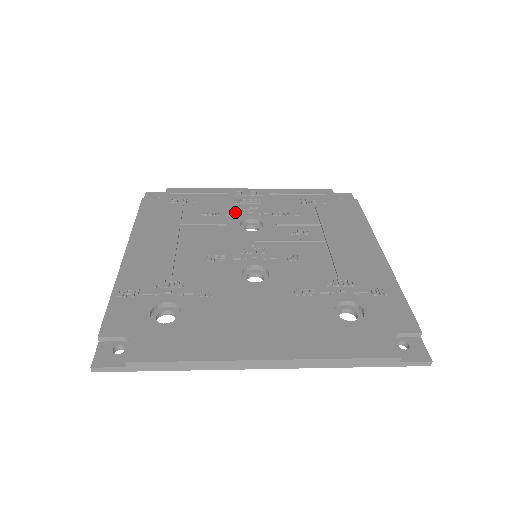
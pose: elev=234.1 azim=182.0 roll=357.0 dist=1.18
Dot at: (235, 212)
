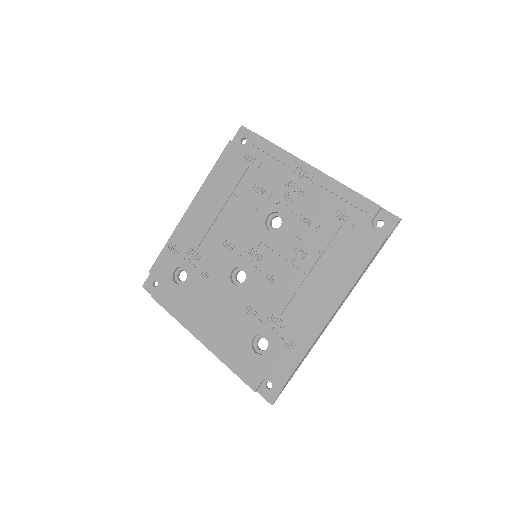
Dot at: (274, 199)
